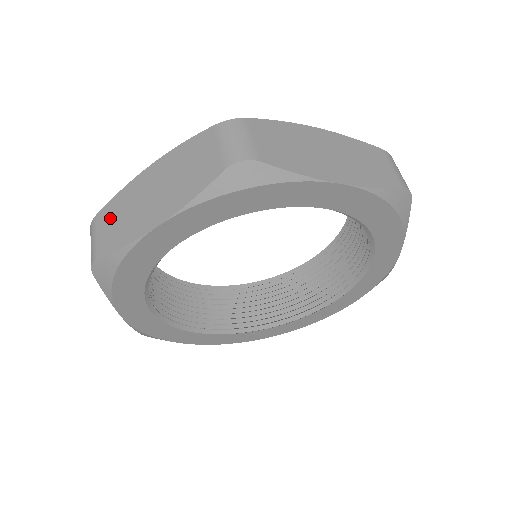
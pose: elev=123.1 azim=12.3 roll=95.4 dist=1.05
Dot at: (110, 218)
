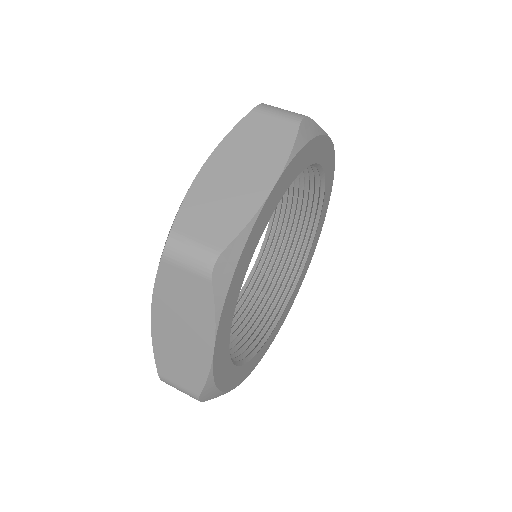
Dot at: (199, 218)
